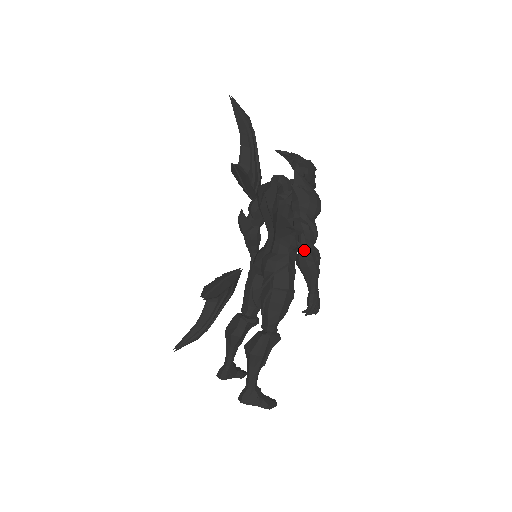
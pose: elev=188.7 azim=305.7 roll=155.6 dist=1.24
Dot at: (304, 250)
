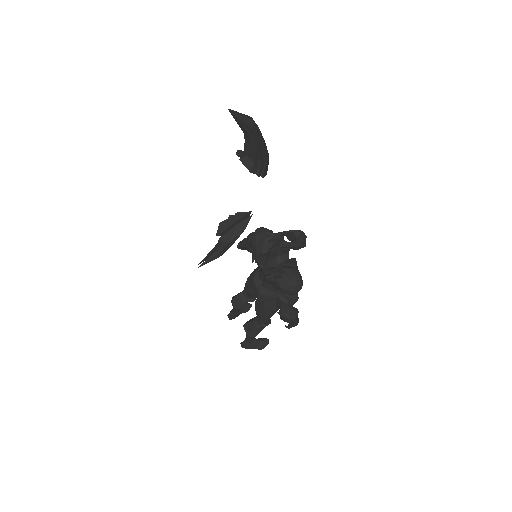
Dot at: (283, 317)
